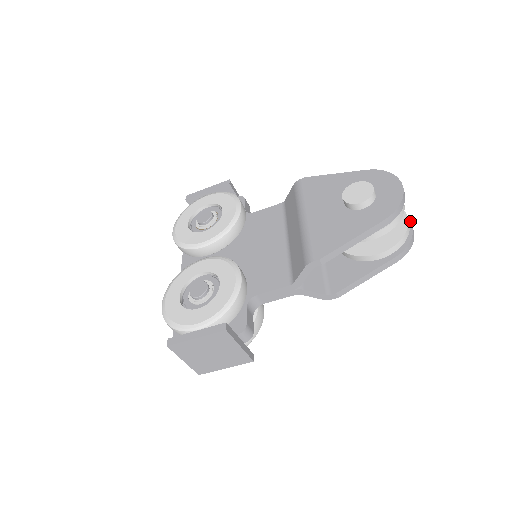
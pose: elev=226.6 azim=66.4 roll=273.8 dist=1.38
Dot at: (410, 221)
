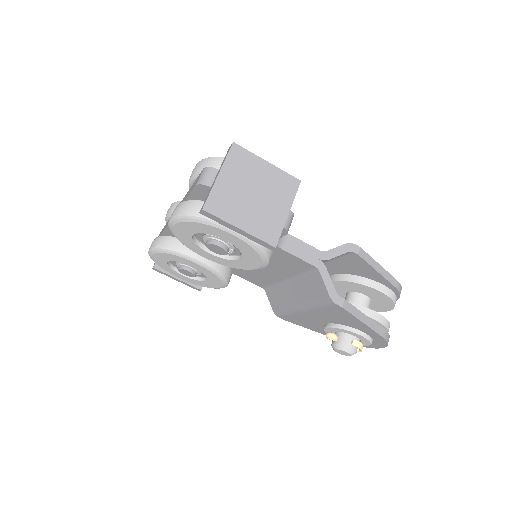
Dot at: occluded
